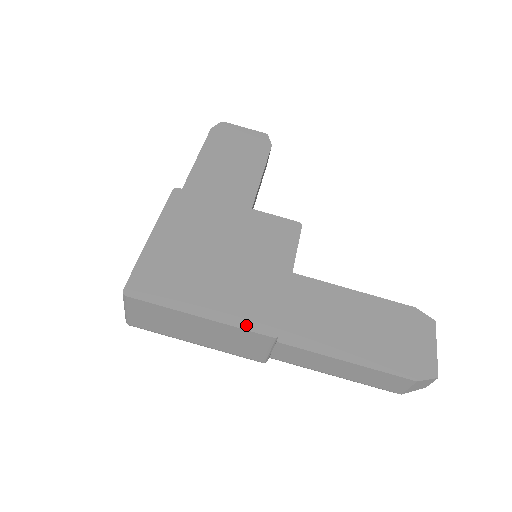
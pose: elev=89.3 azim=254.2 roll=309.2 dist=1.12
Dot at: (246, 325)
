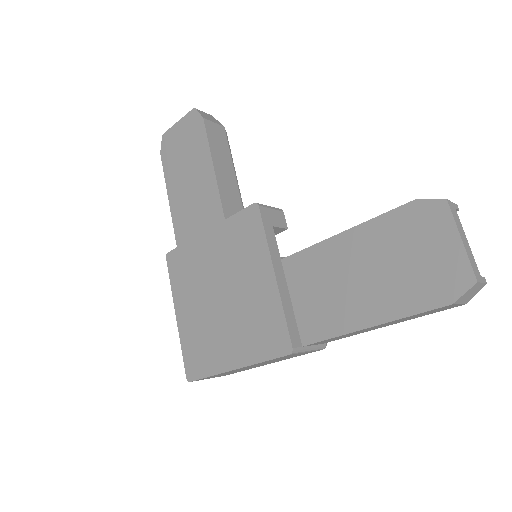
Dot at: (266, 356)
